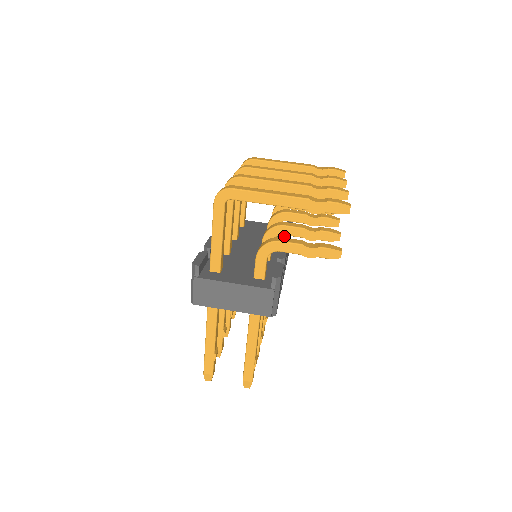
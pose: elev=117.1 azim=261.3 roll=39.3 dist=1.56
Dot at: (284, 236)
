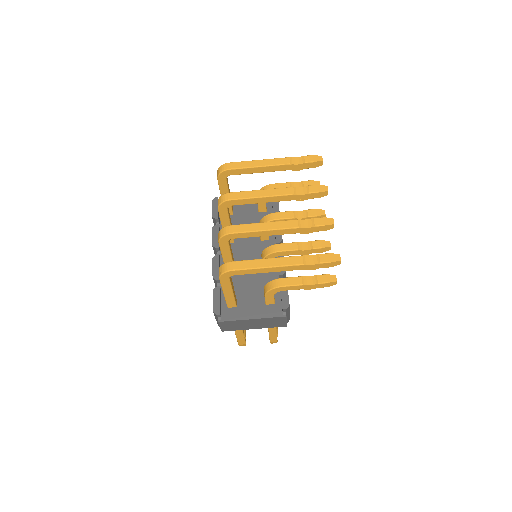
Dot at: occluded
